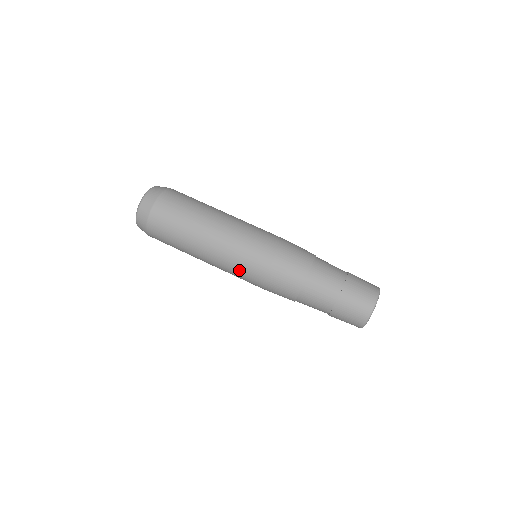
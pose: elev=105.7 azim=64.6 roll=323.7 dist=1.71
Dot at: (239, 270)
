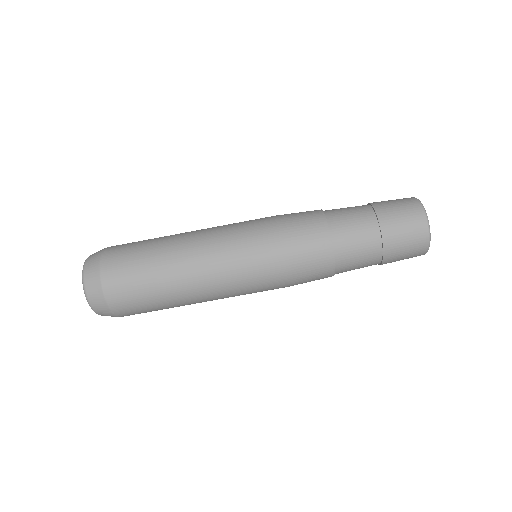
Dot at: occluded
